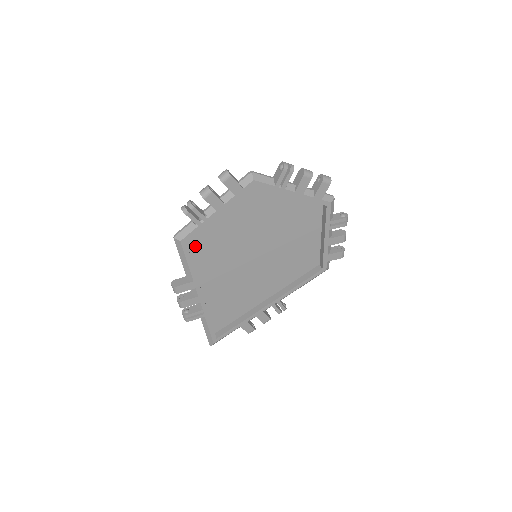
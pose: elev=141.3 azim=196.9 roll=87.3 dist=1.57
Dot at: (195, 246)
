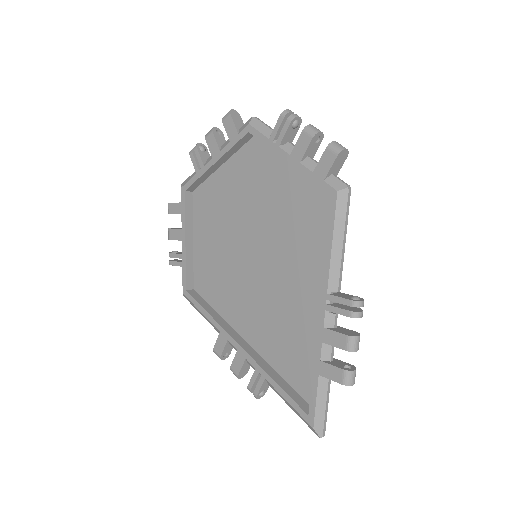
Dot at: (206, 292)
